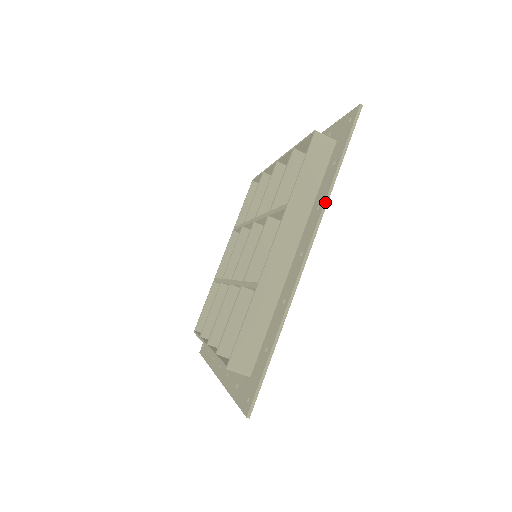
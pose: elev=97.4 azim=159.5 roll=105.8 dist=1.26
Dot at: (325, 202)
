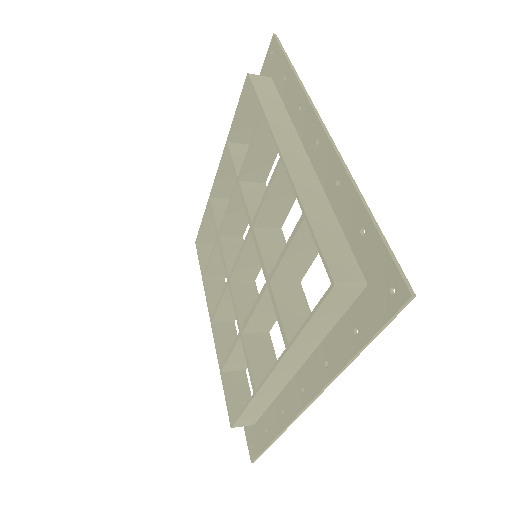
Dot at: (335, 377)
